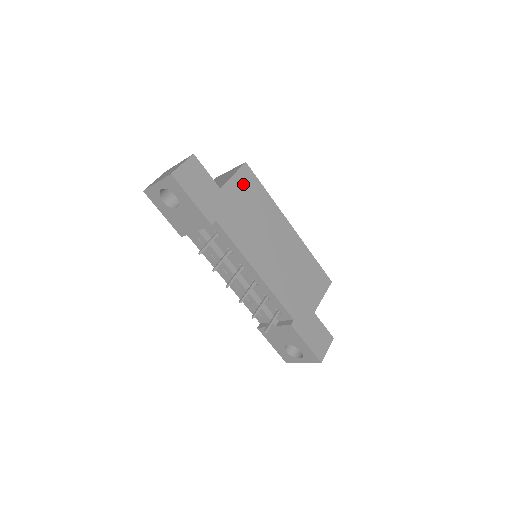
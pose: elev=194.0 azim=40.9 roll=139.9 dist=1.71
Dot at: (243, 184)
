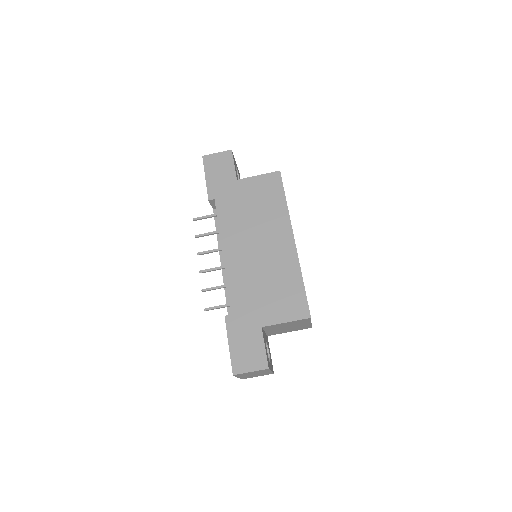
Dot at: (263, 185)
